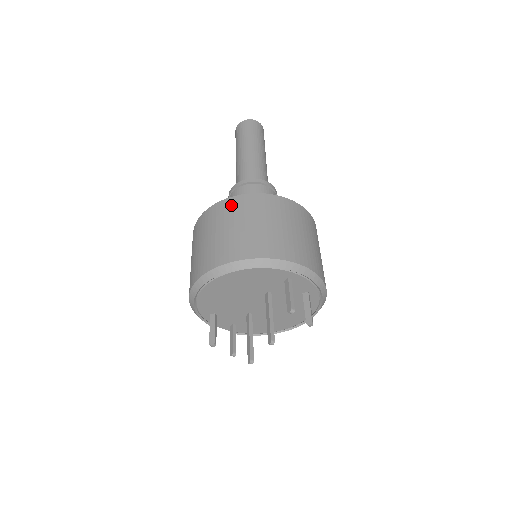
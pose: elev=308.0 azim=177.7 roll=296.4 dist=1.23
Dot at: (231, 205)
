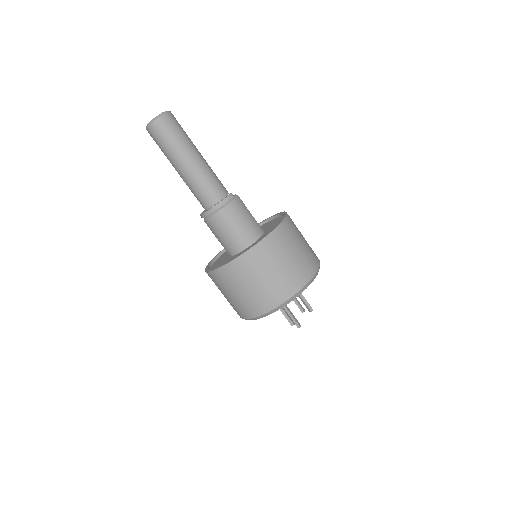
Dot at: (212, 279)
